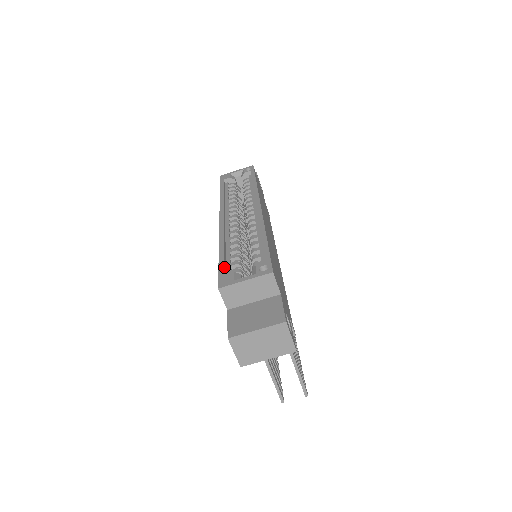
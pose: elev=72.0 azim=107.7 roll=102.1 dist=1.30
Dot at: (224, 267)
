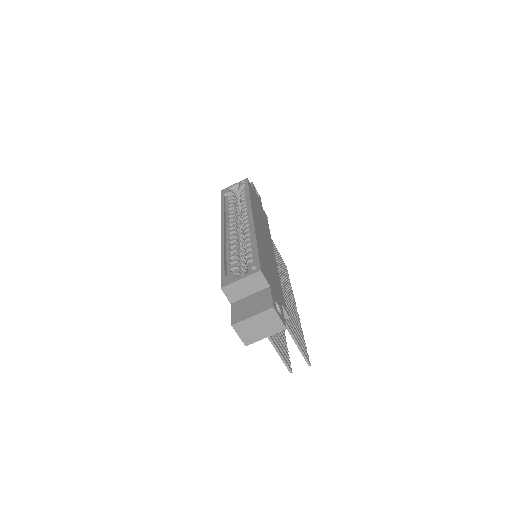
Dot at: (225, 270)
